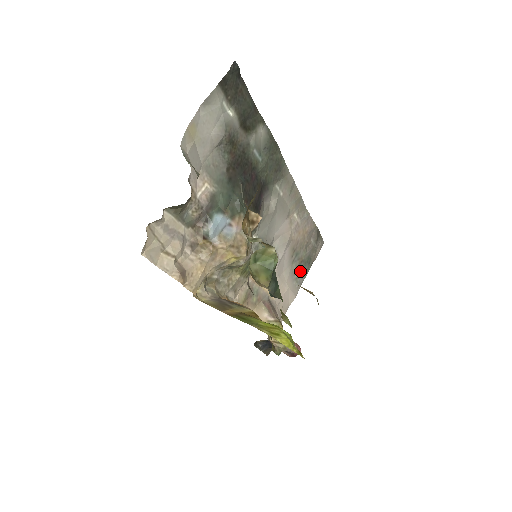
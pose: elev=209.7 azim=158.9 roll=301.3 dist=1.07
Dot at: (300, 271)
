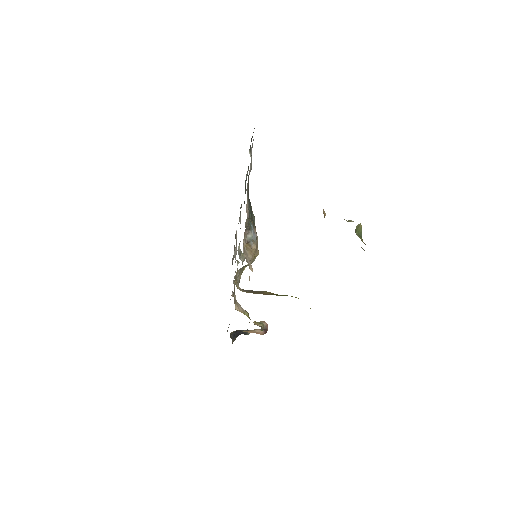
Dot at: occluded
